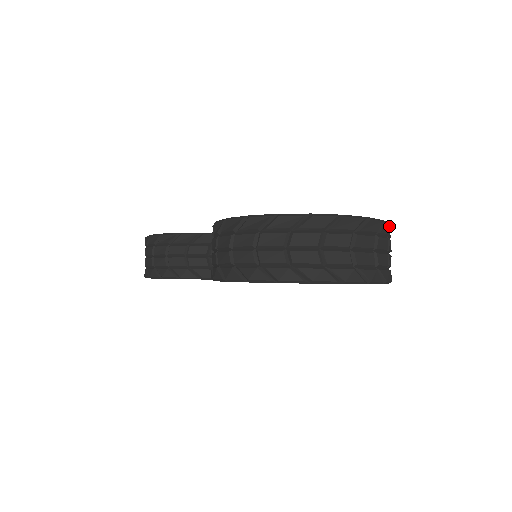
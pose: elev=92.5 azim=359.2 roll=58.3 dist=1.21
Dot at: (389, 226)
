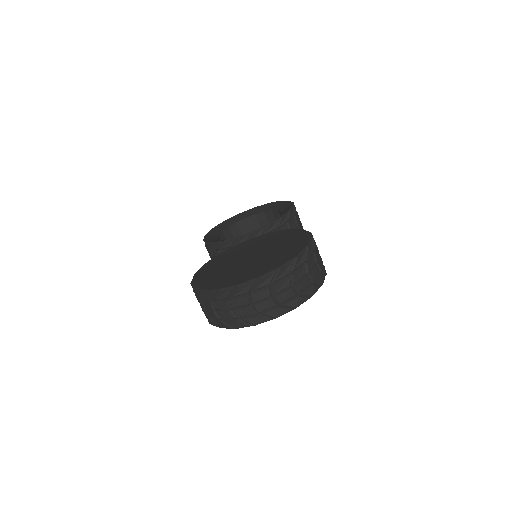
Dot at: (291, 263)
